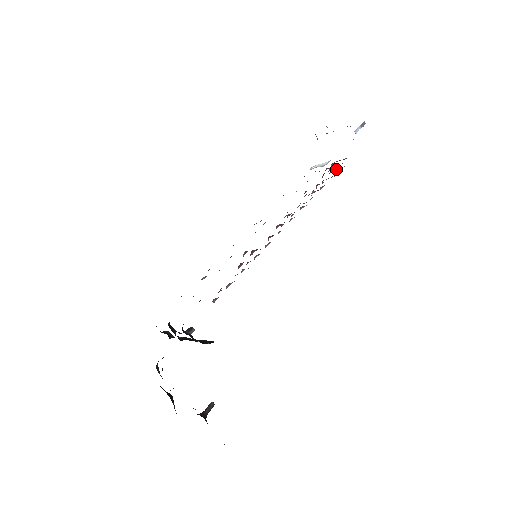
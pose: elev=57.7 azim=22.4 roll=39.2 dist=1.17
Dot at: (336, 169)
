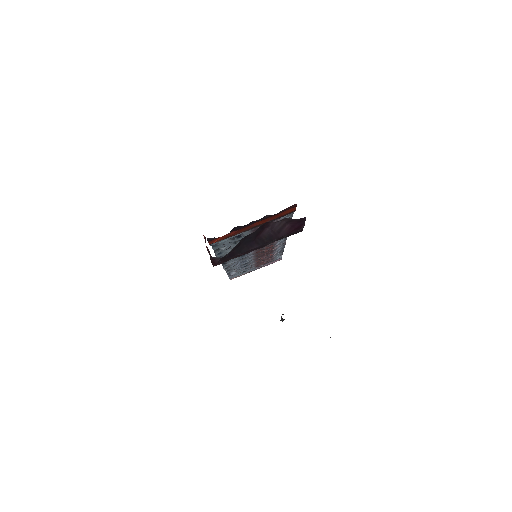
Dot at: (268, 261)
